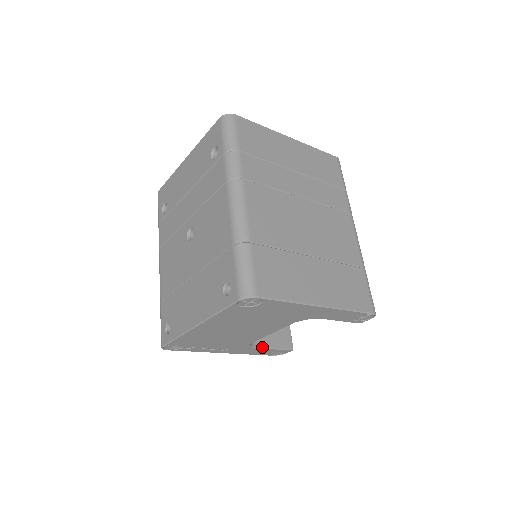
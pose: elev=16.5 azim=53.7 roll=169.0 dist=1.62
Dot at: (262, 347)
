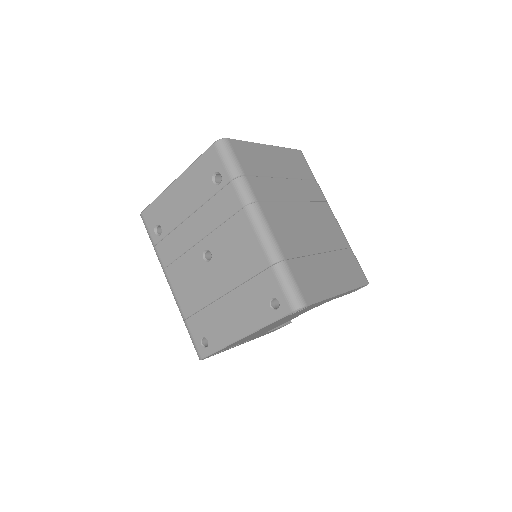
Dot at: (272, 329)
